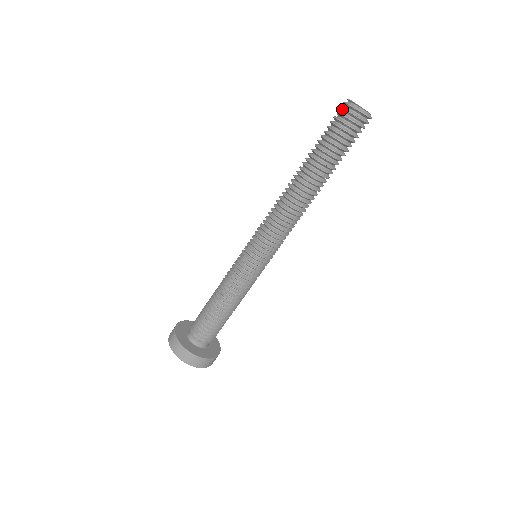
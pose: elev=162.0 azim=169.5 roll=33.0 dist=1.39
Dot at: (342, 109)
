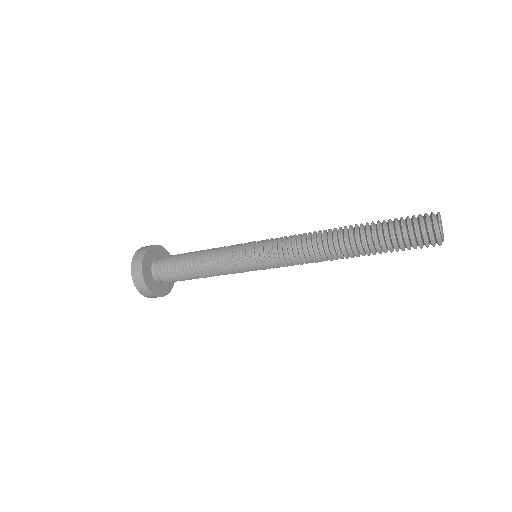
Dot at: (428, 232)
